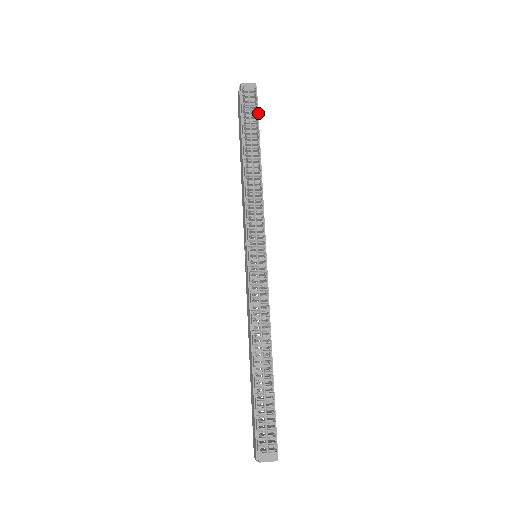
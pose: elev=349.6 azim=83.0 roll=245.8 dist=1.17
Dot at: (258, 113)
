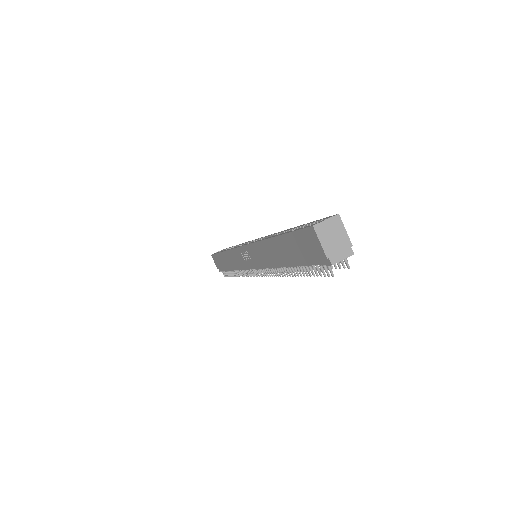
Dot at: occluded
